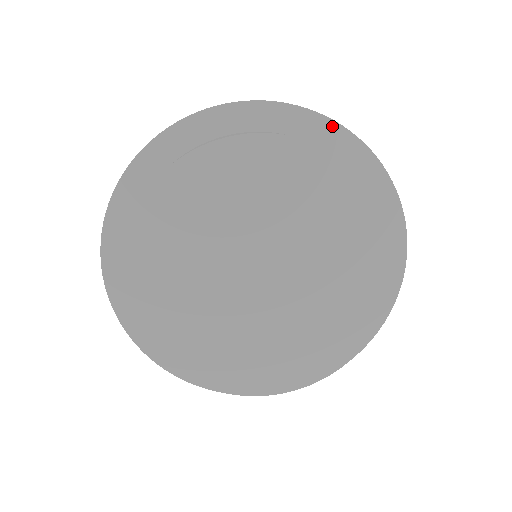
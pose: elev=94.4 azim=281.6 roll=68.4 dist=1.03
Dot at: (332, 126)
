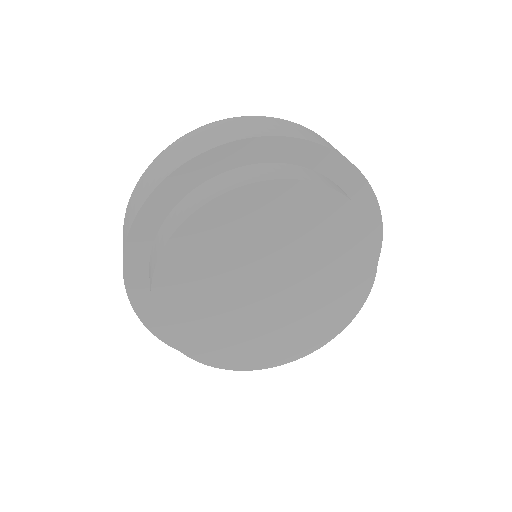
Dot at: (336, 158)
